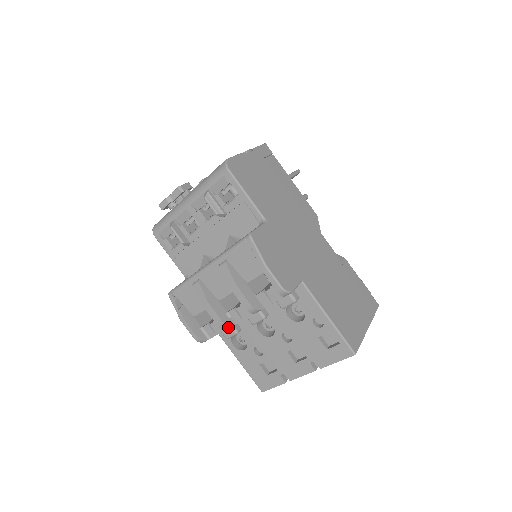
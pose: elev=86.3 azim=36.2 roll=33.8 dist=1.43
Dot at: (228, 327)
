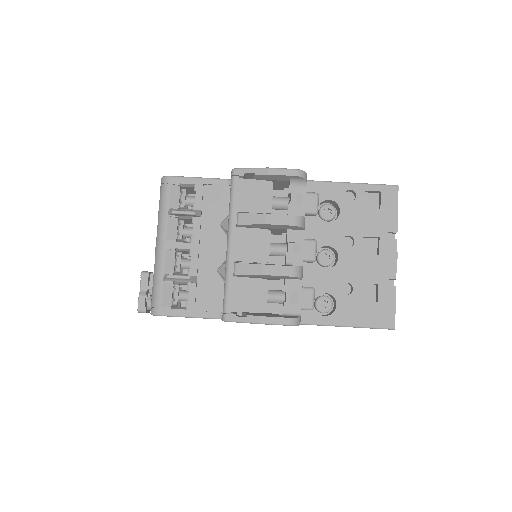
Dot at: (300, 271)
